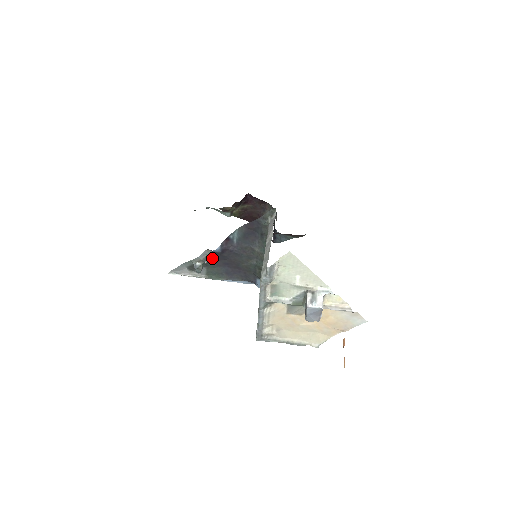
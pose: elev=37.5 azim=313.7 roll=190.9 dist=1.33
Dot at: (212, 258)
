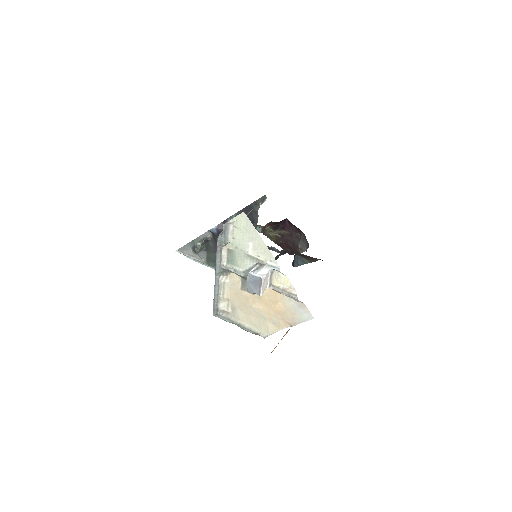
Dot at: (212, 241)
